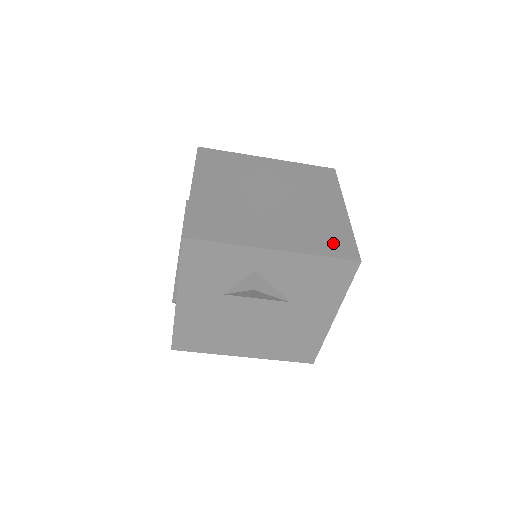
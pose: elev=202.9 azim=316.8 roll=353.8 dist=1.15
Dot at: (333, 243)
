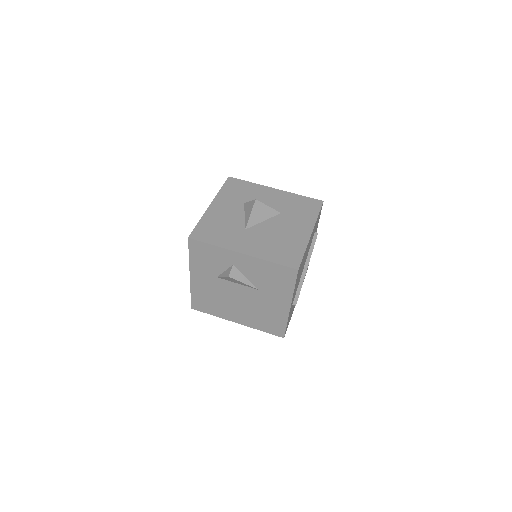
Dot at: (286, 255)
